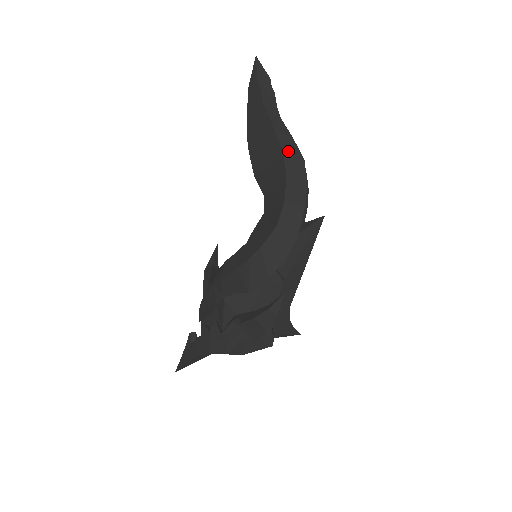
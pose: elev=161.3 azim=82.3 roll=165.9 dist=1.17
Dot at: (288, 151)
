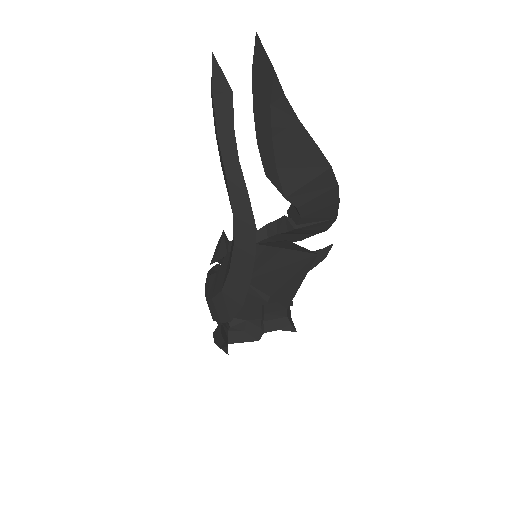
Dot at: (239, 213)
